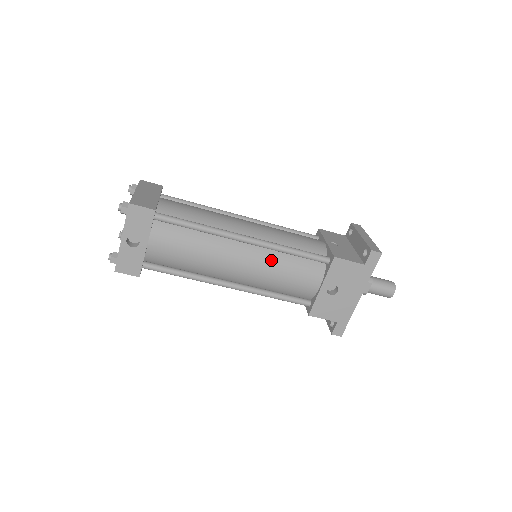
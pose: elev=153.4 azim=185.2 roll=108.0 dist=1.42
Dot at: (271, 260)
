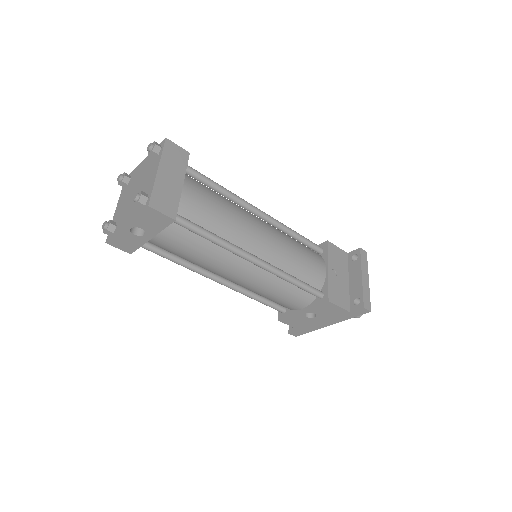
Dot at: (270, 282)
